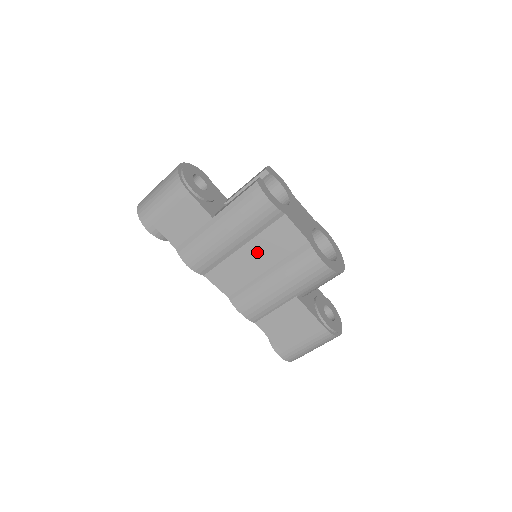
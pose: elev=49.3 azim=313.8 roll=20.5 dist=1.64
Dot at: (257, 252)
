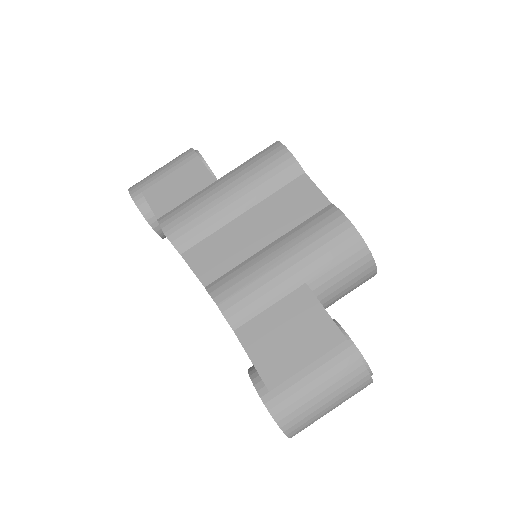
Dot at: (261, 220)
